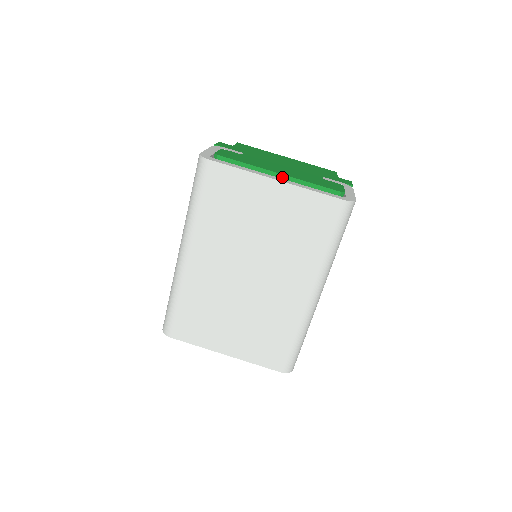
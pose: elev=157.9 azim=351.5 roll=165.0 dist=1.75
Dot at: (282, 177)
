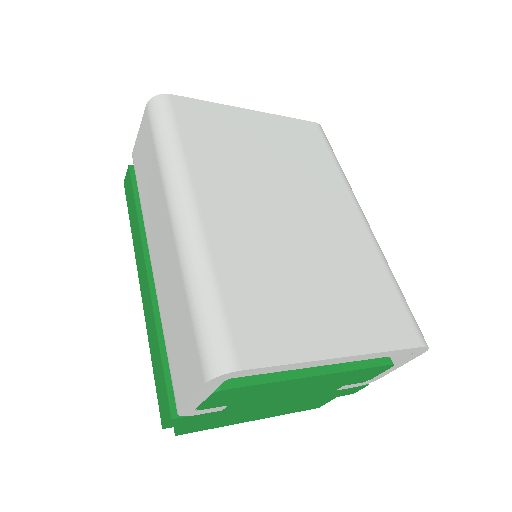
Dot at: occluded
